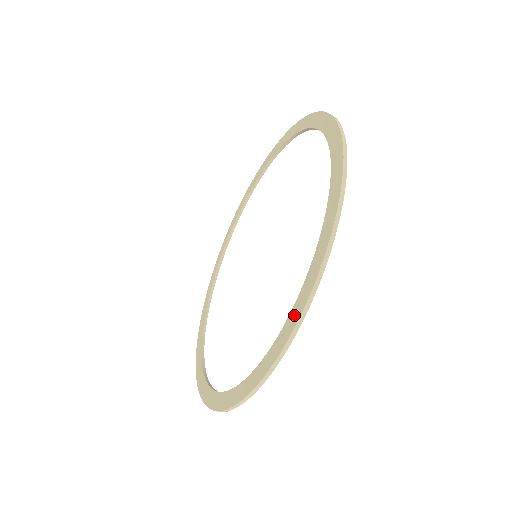
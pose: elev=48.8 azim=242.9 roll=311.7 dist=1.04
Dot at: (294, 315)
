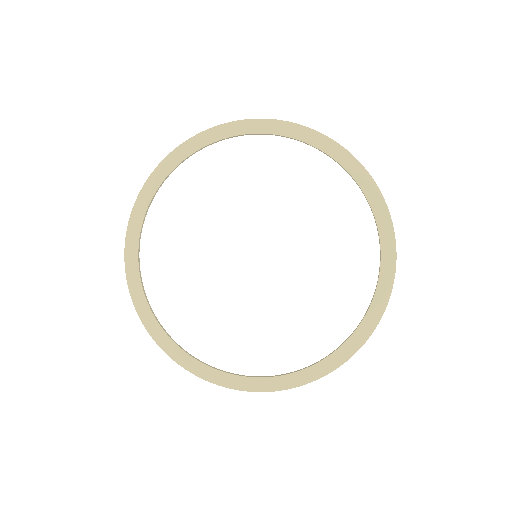
Dot at: (380, 301)
